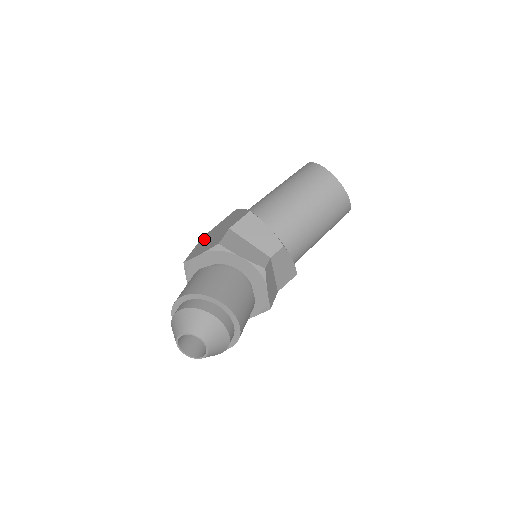
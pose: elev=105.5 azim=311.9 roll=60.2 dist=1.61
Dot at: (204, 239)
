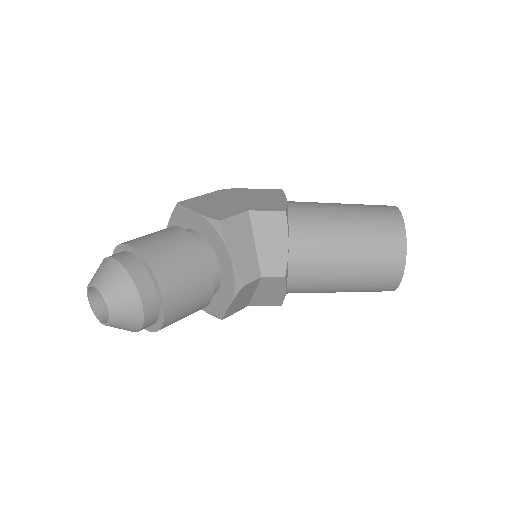
Dot at: (222, 194)
